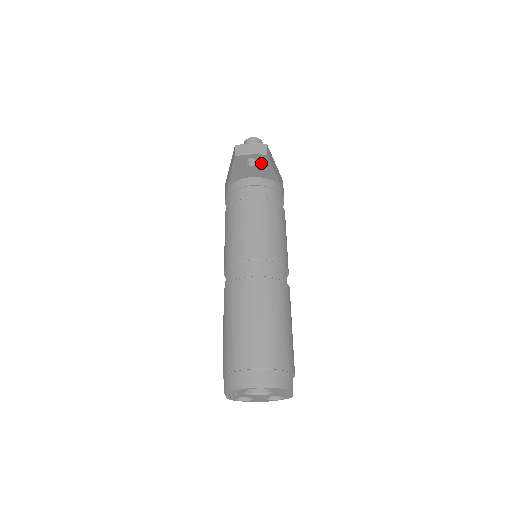
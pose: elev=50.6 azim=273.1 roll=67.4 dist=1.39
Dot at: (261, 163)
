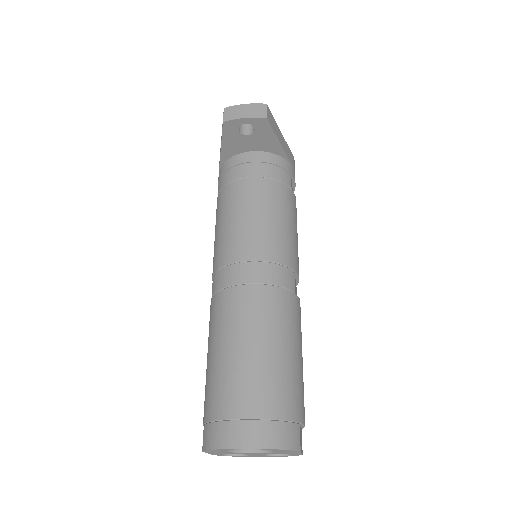
Dot at: (260, 130)
